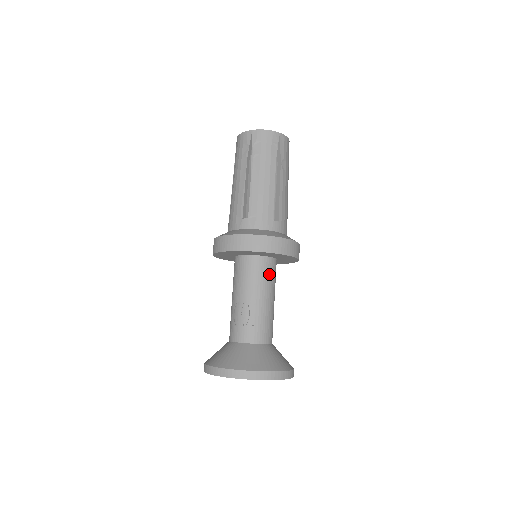
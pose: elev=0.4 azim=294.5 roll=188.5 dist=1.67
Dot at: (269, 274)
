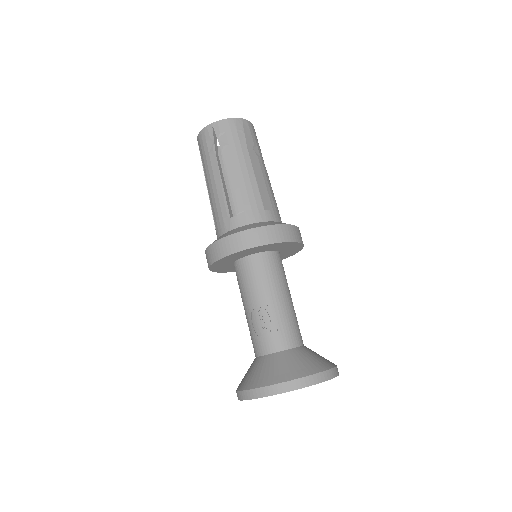
Dot at: (277, 269)
